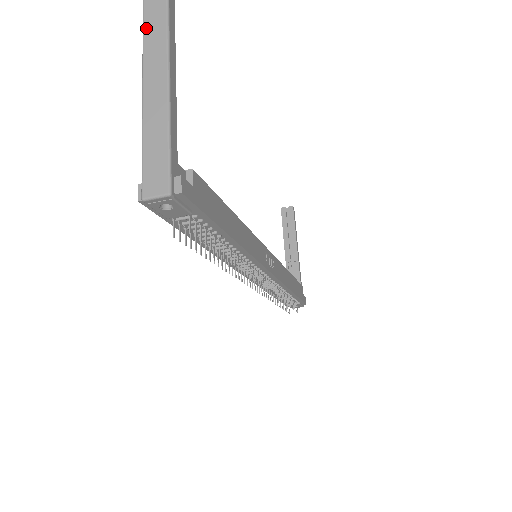
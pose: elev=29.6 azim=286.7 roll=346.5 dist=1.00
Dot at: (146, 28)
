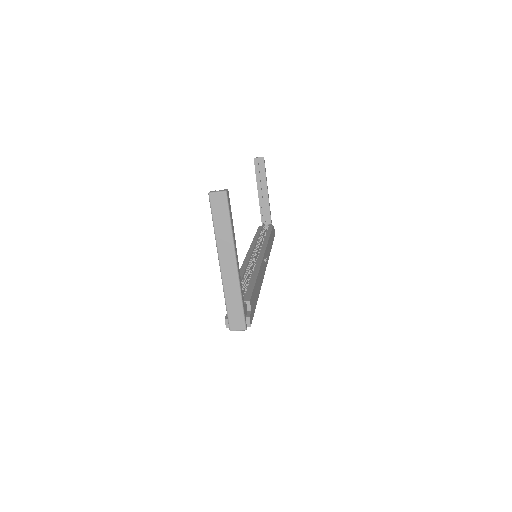
Dot at: (216, 224)
